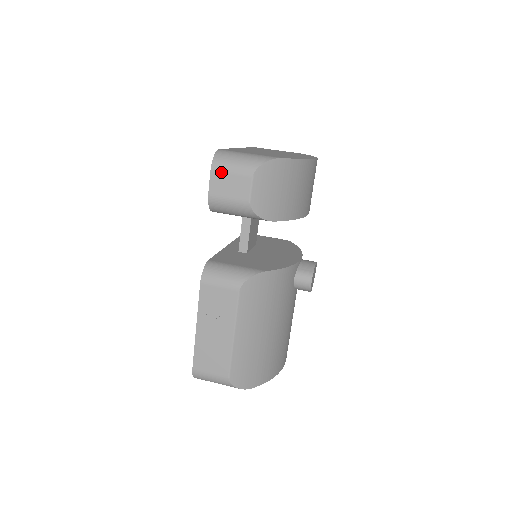
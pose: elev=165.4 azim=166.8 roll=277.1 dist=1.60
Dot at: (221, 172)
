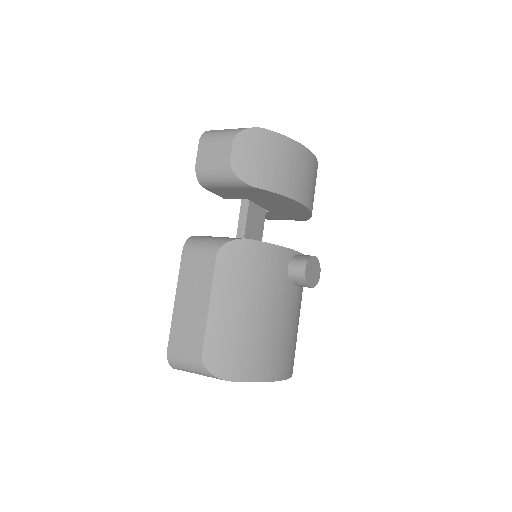
Dot at: (207, 142)
